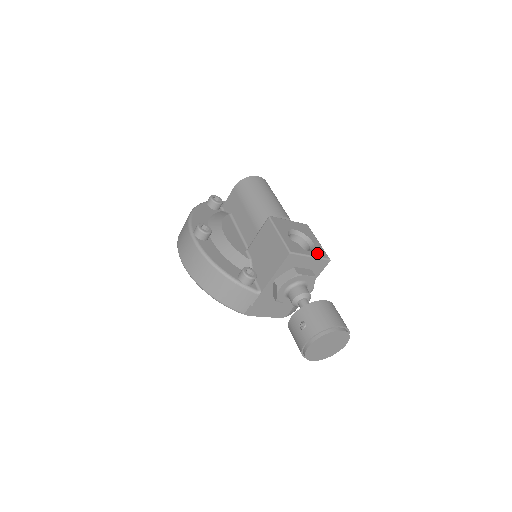
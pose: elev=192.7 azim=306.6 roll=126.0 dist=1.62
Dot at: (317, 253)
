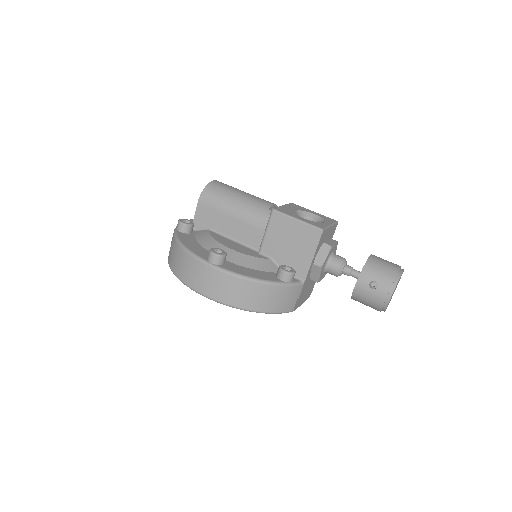
Dot at: (329, 221)
